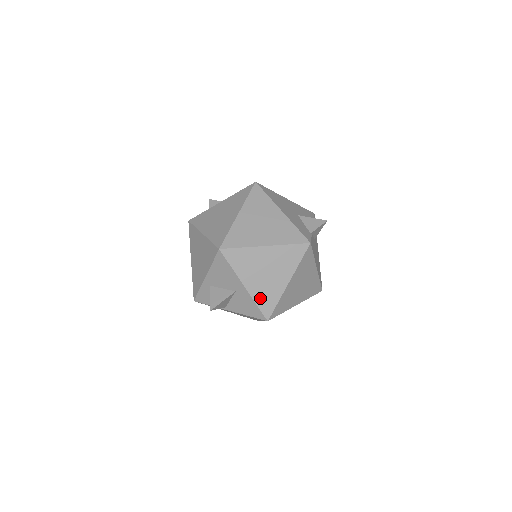
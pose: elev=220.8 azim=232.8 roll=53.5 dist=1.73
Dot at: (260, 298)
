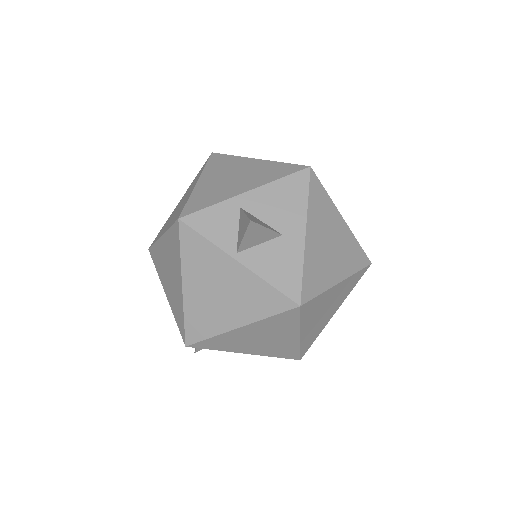
Dot at: (310, 267)
